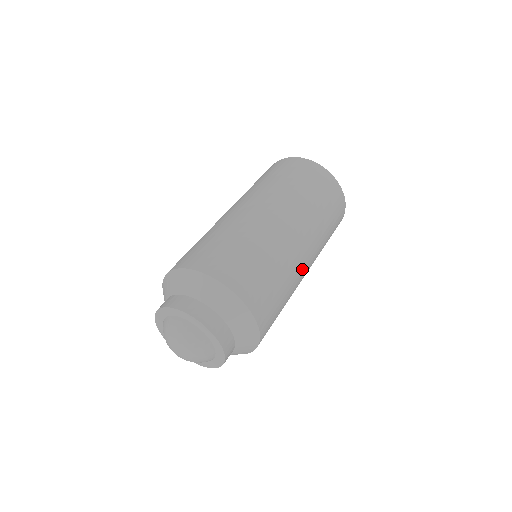
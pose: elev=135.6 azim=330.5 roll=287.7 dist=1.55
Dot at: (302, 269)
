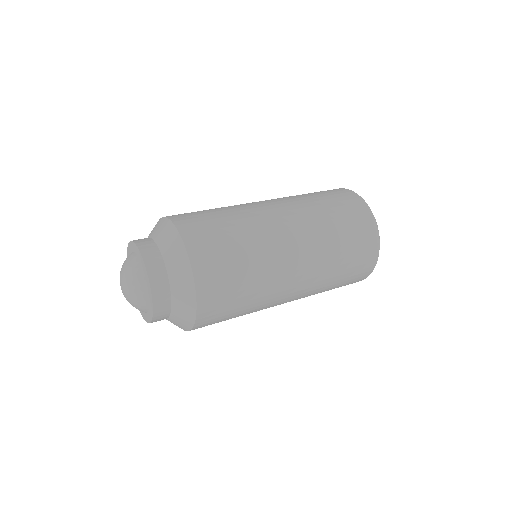
Dot at: (284, 278)
